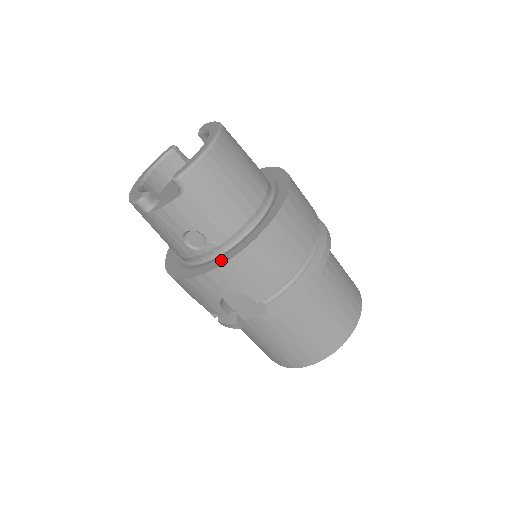
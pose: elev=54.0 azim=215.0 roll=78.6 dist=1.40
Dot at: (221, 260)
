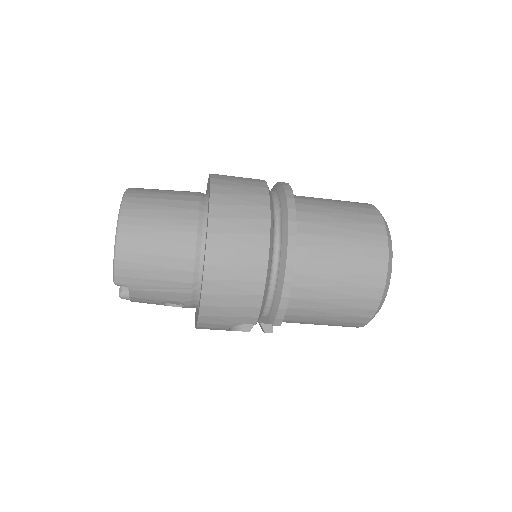
Dot at: occluded
